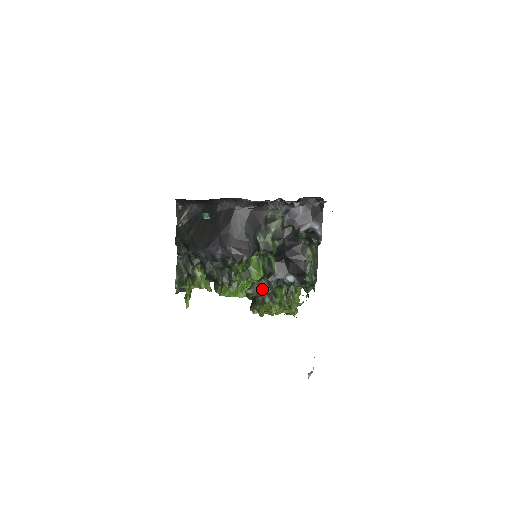
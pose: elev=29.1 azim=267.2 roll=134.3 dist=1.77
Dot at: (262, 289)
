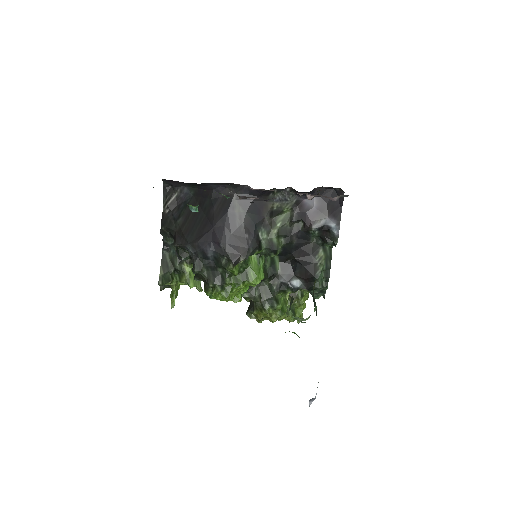
Dot at: (262, 293)
